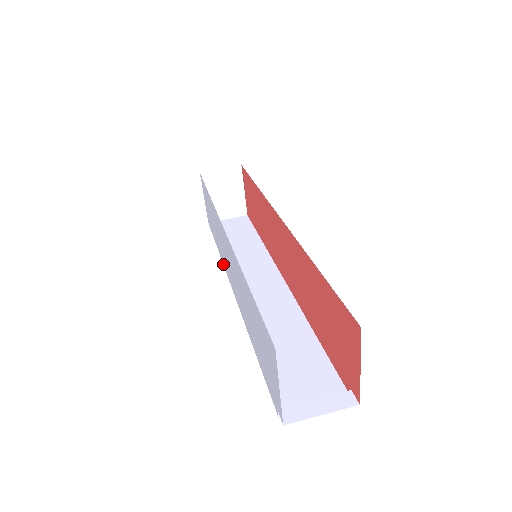
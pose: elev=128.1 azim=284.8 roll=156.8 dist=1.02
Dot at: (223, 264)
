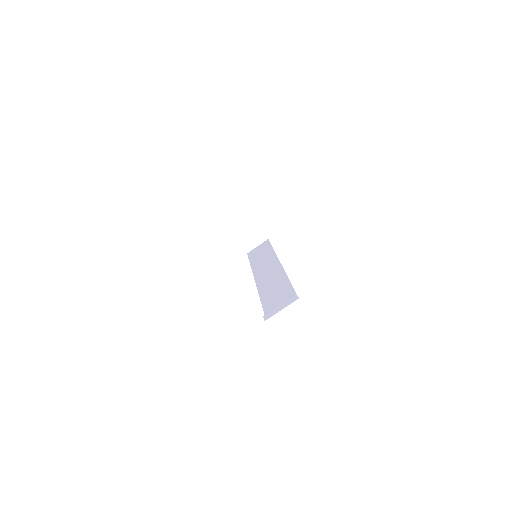
Dot at: occluded
